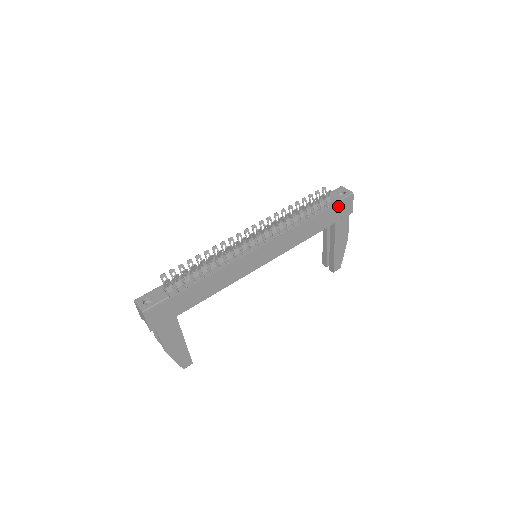
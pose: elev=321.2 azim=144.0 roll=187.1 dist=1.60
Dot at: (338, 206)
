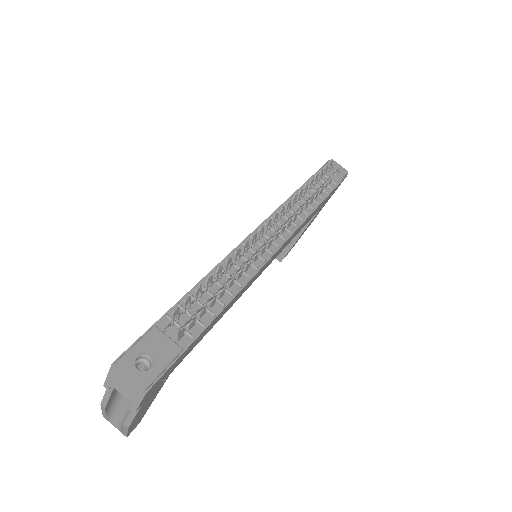
Dot at: (335, 188)
